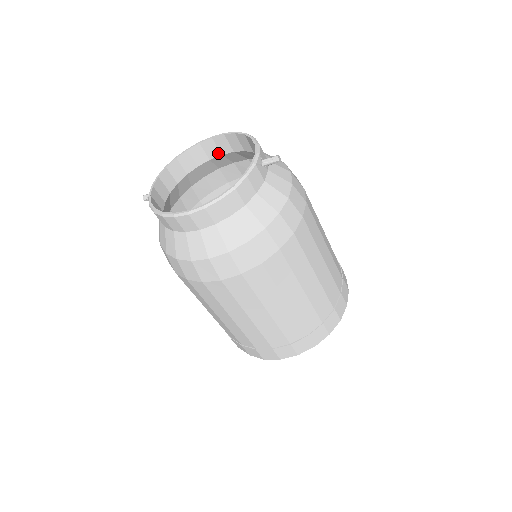
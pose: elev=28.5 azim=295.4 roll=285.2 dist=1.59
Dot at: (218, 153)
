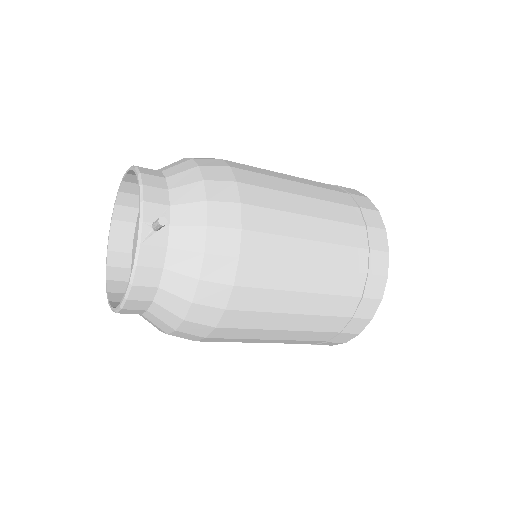
Dot at: occluded
